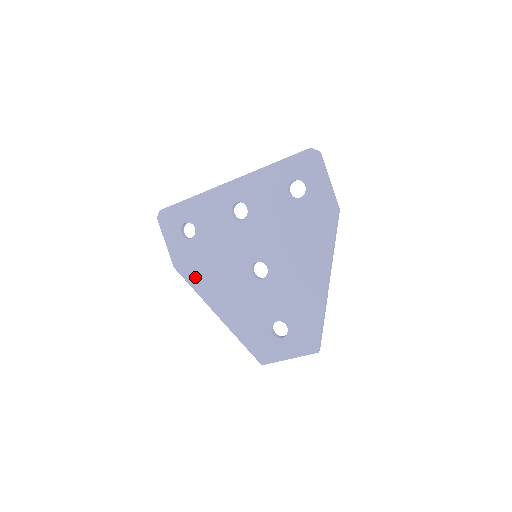
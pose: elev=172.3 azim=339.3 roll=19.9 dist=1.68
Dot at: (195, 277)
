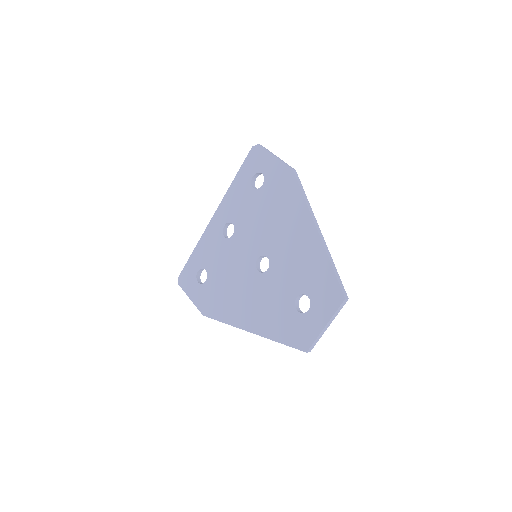
Dot at: (220, 311)
